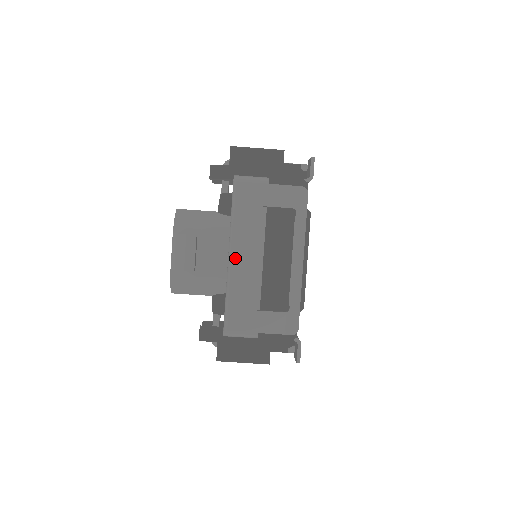
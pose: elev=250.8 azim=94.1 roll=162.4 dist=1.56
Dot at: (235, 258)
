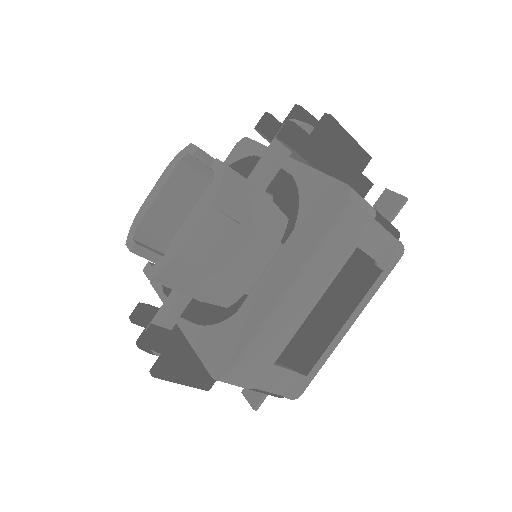
Dot at: (294, 297)
